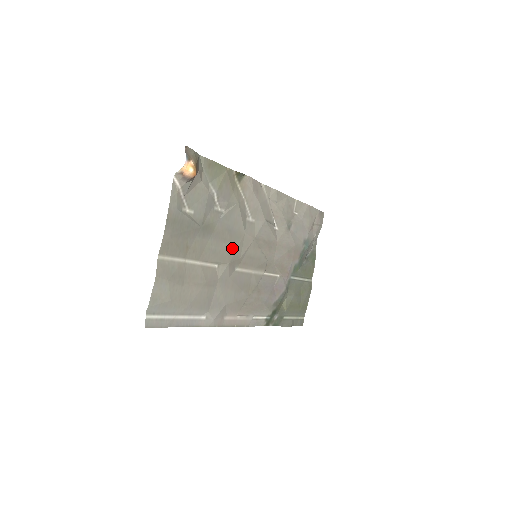
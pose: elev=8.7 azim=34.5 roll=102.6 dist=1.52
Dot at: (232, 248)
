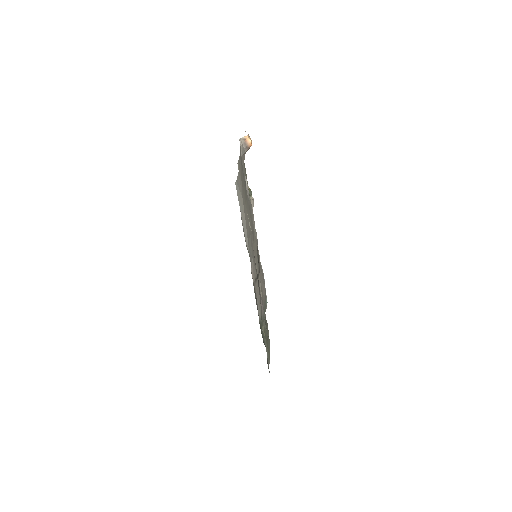
Dot at: (252, 226)
